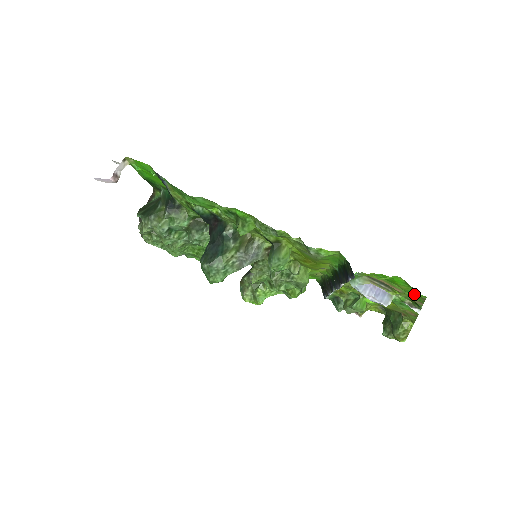
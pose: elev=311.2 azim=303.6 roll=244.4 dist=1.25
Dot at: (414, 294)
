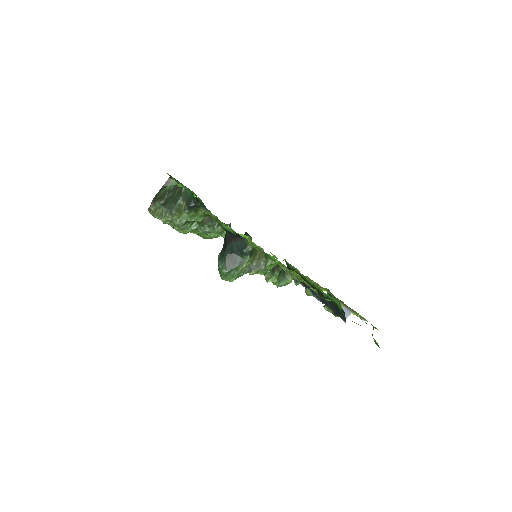
Dot at: (371, 324)
